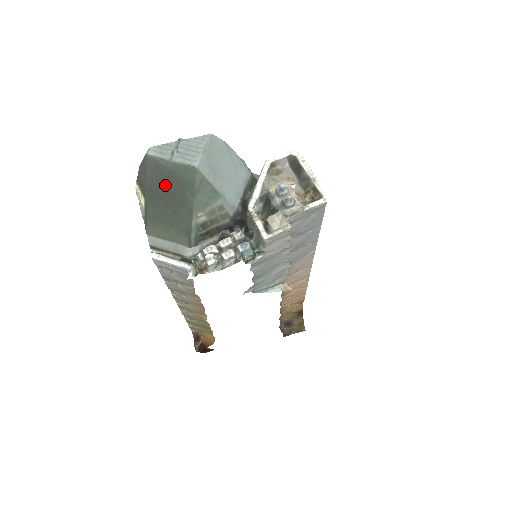
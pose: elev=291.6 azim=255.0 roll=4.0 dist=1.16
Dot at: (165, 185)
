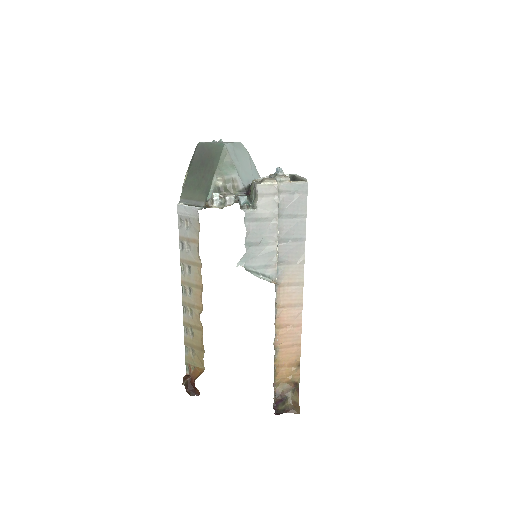
Dot at: (203, 159)
